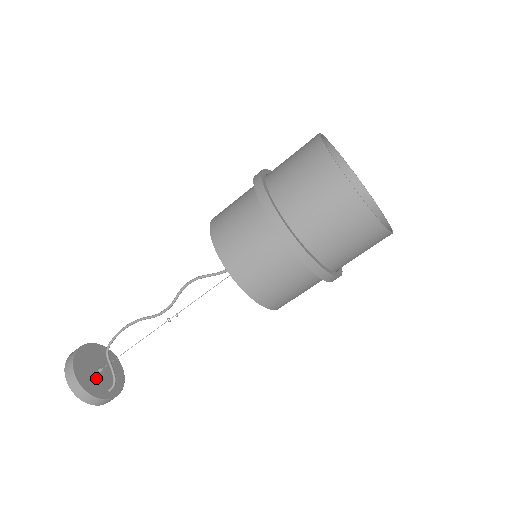
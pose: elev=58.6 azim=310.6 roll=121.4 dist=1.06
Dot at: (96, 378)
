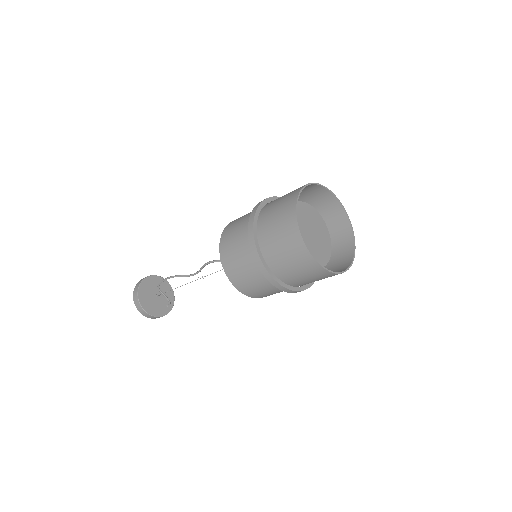
Dot at: (157, 303)
